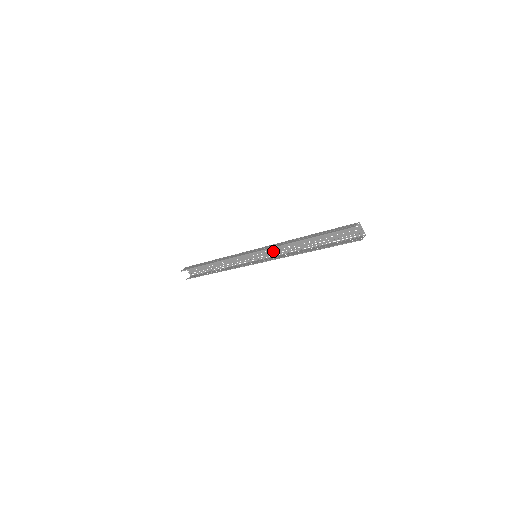
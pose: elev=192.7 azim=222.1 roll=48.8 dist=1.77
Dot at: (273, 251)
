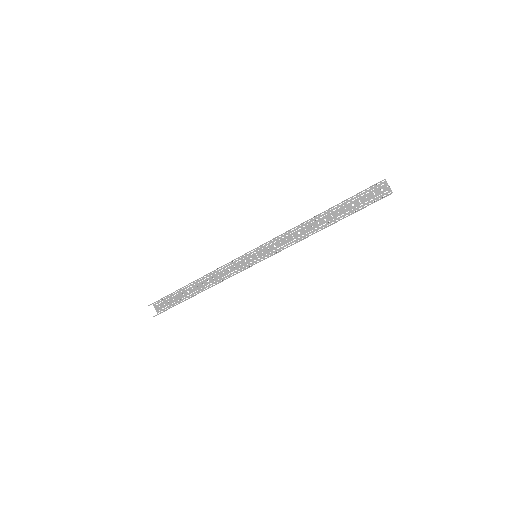
Dot at: (278, 245)
